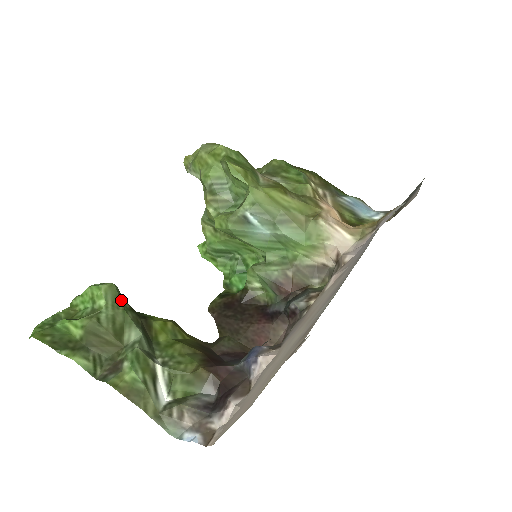
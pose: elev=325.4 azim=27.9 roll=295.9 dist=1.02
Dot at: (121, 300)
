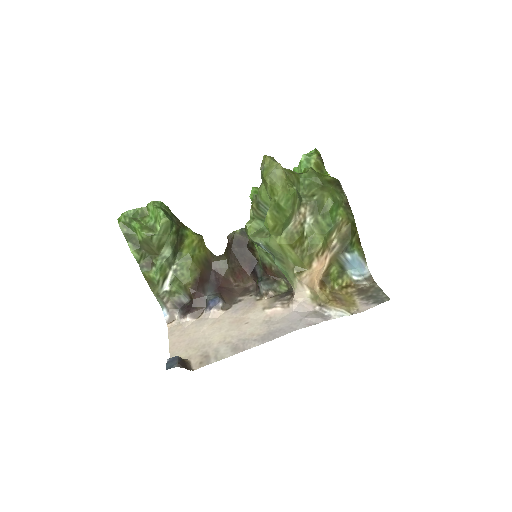
Dot at: (170, 229)
